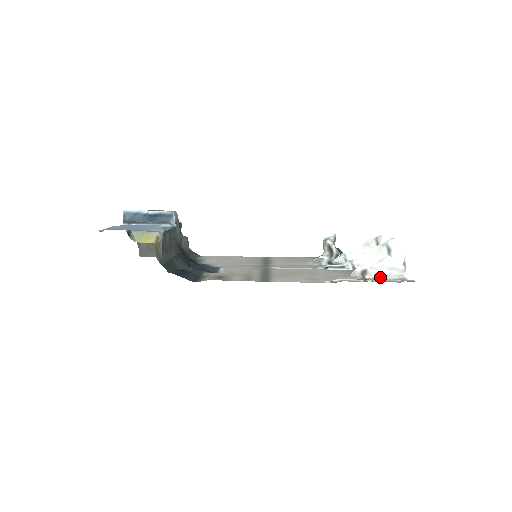
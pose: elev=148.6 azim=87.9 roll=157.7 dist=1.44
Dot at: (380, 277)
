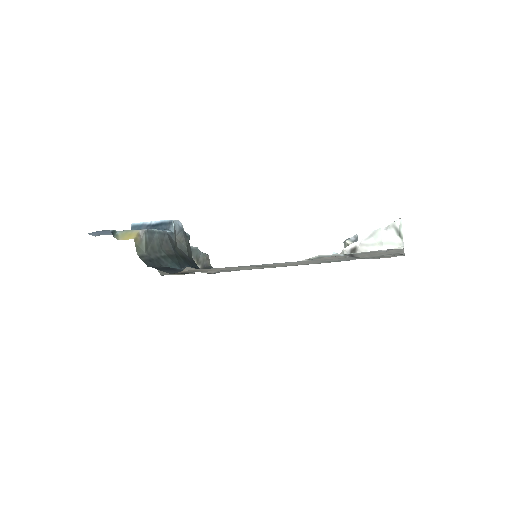
Dot at: occluded
